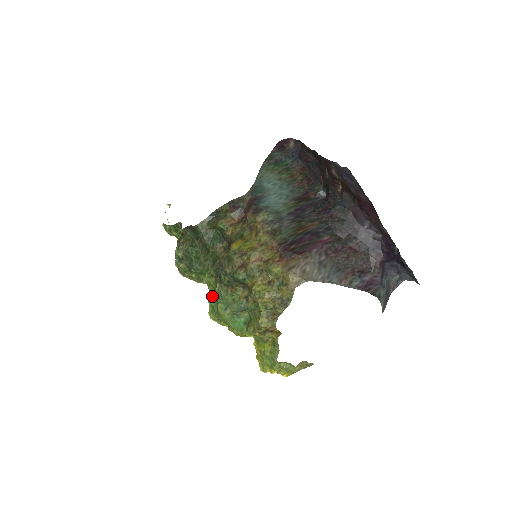
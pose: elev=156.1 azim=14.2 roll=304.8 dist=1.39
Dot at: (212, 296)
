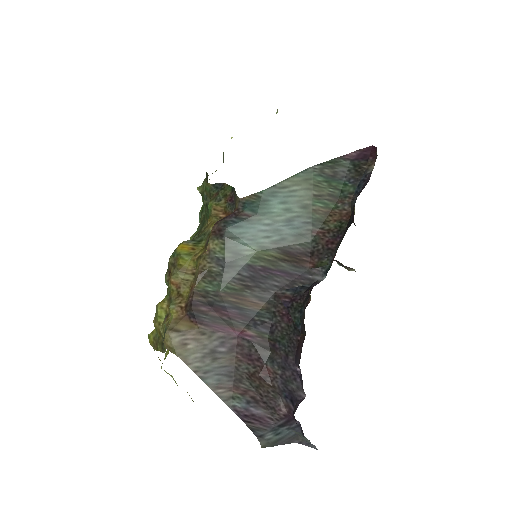
Dot at: occluded
